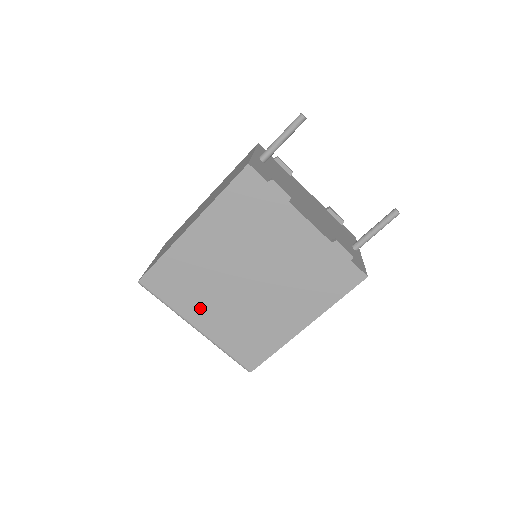
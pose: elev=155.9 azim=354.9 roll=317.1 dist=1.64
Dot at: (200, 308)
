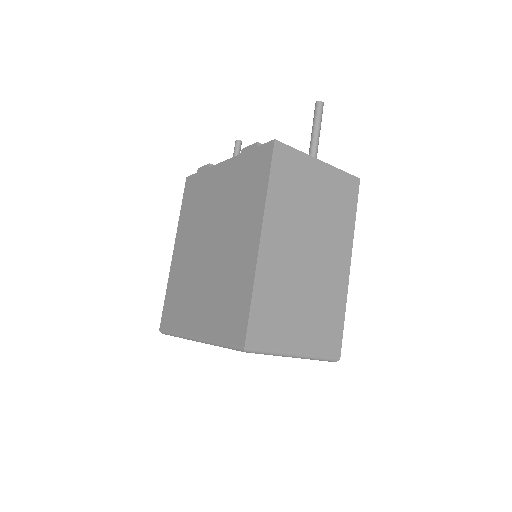
Dot at: (192, 312)
